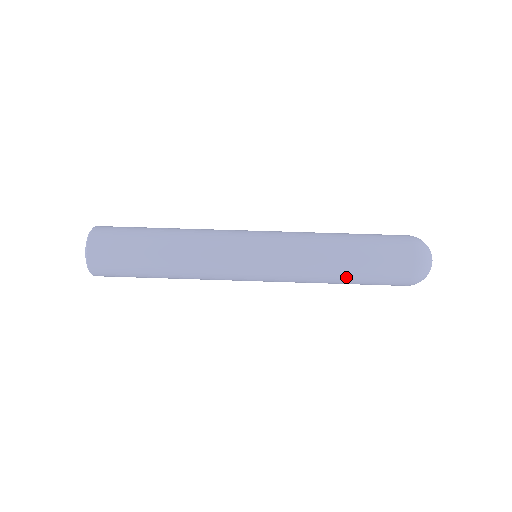
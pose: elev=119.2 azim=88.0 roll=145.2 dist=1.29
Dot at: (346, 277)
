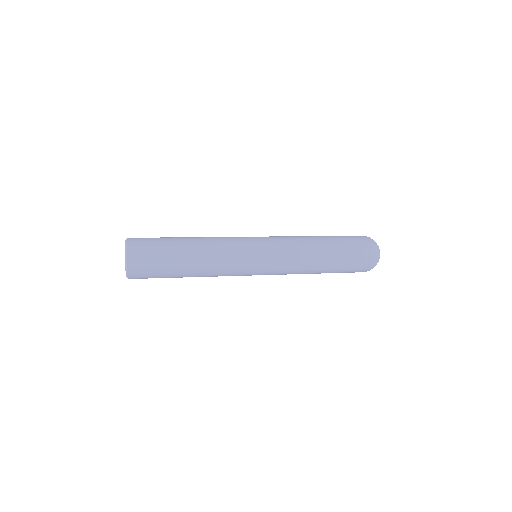
Dot at: (326, 253)
